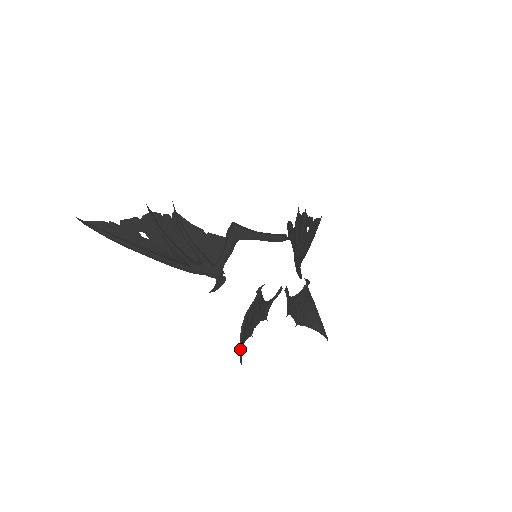
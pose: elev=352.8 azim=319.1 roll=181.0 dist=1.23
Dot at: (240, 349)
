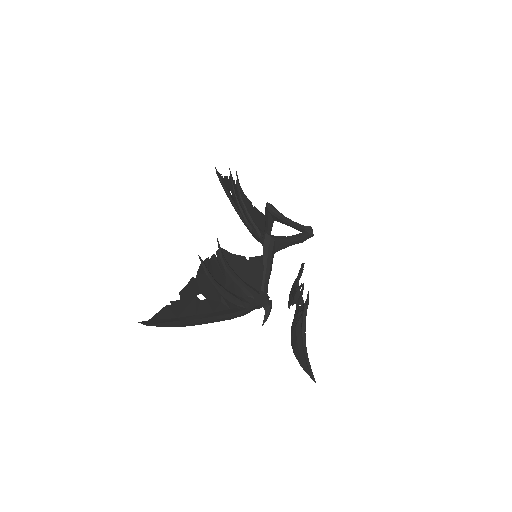
Dot at: (311, 369)
